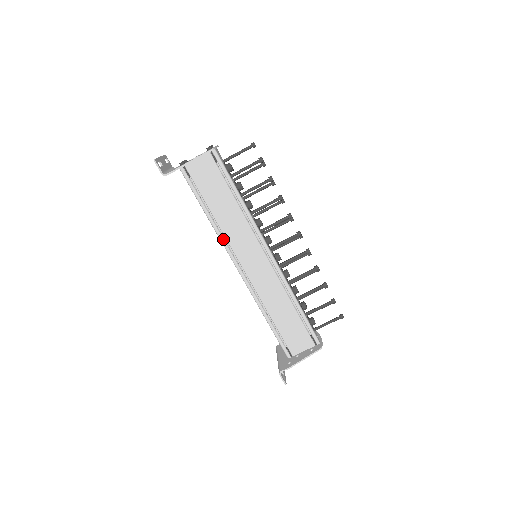
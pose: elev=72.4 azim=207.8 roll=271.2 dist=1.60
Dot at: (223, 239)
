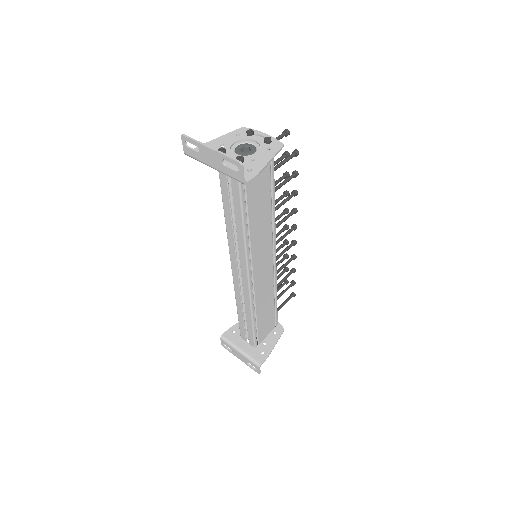
Dot at: (248, 247)
